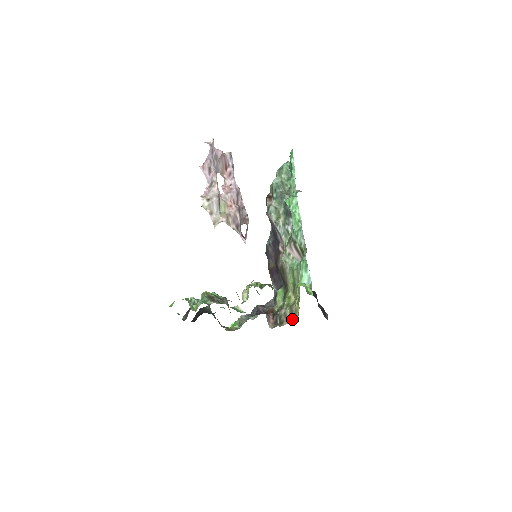
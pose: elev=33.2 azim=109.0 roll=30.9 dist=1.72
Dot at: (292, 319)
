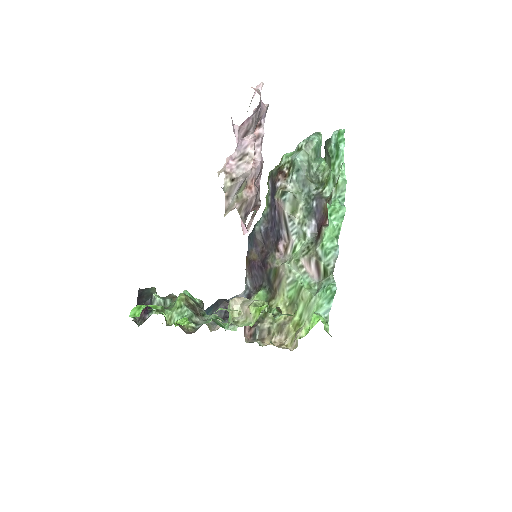
Dot at: (279, 339)
